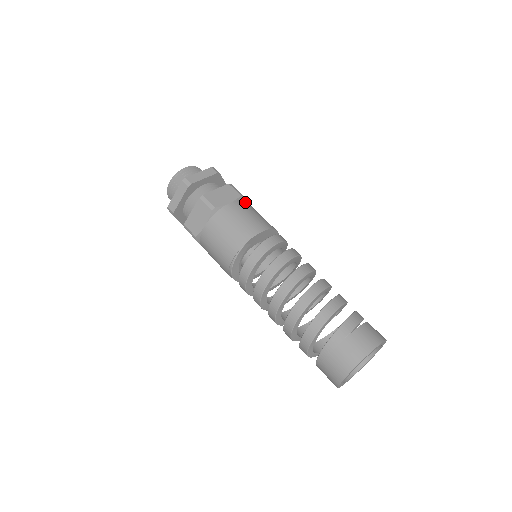
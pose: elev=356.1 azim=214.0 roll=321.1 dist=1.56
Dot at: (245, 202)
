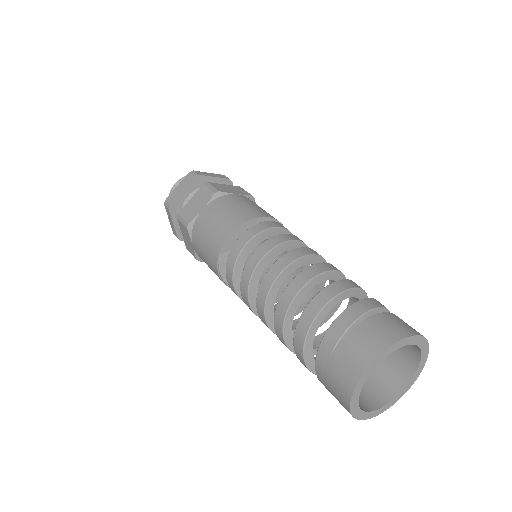
Dot at: (223, 197)
